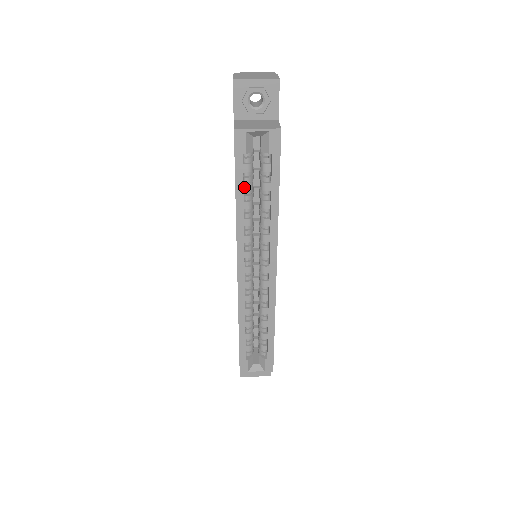
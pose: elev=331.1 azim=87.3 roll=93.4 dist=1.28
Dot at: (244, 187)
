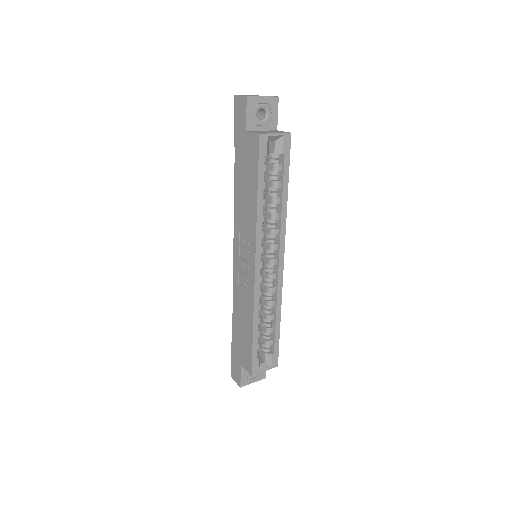
Dot at: (262, 186)
